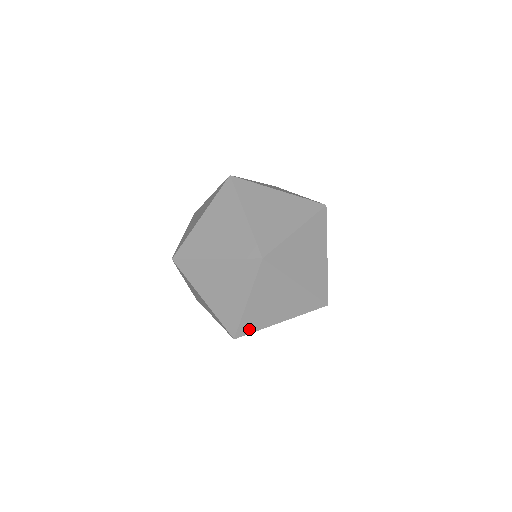
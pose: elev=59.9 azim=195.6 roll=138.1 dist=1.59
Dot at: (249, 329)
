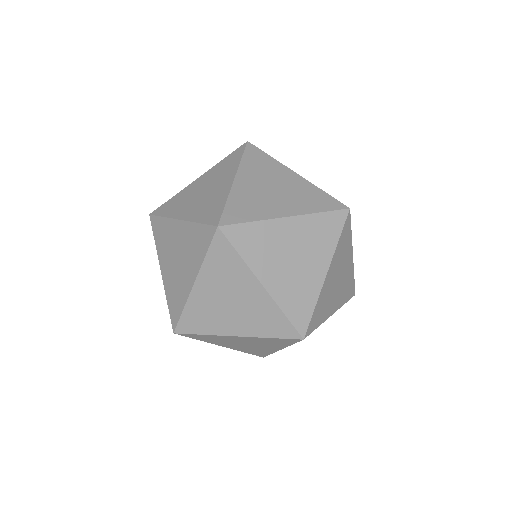
Dot at: (262, 354)
